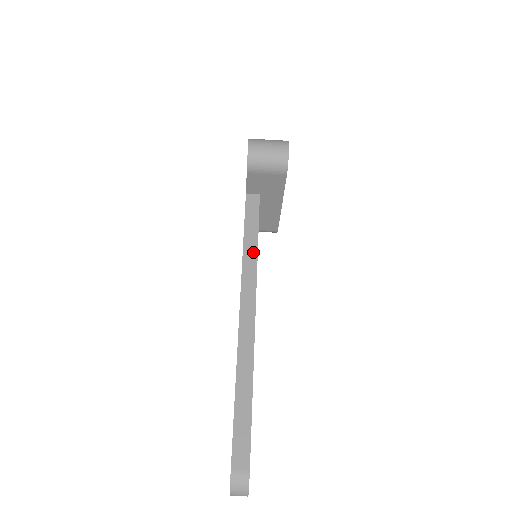
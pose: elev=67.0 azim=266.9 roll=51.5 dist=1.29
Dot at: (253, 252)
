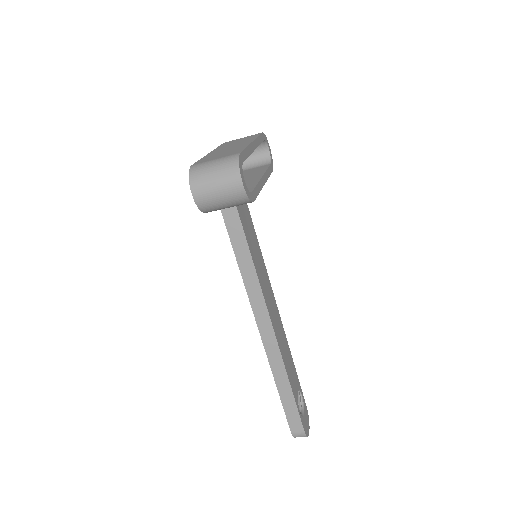
Dot at: (251, 271)
